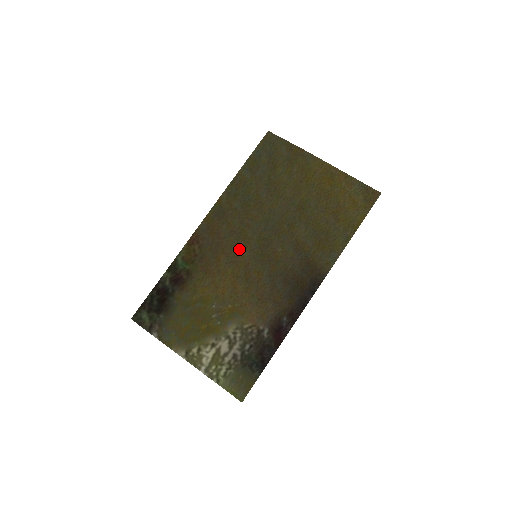
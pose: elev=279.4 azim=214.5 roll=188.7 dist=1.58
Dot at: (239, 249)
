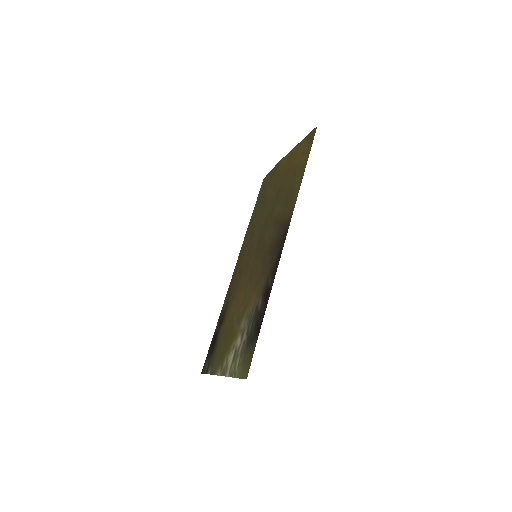
Dot at: (248, 263)
